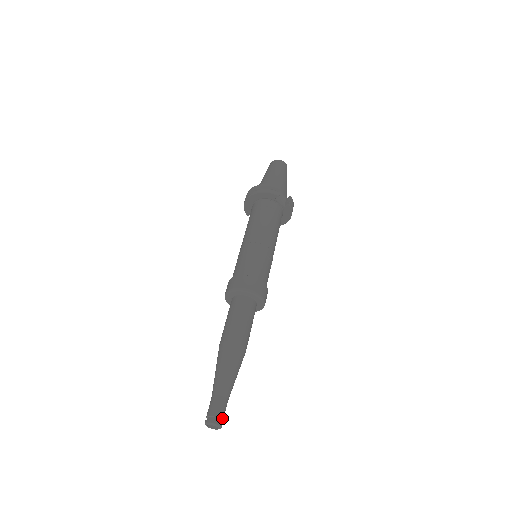
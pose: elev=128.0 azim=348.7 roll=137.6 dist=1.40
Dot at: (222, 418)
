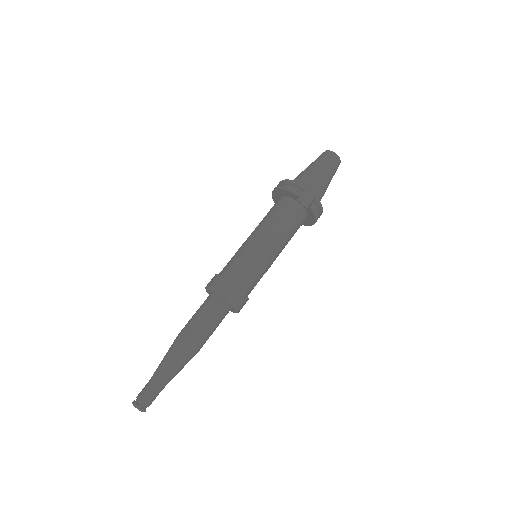
Dot at: (146, 404)
